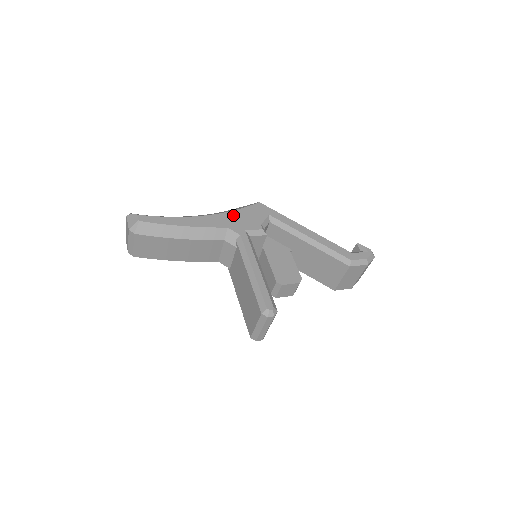
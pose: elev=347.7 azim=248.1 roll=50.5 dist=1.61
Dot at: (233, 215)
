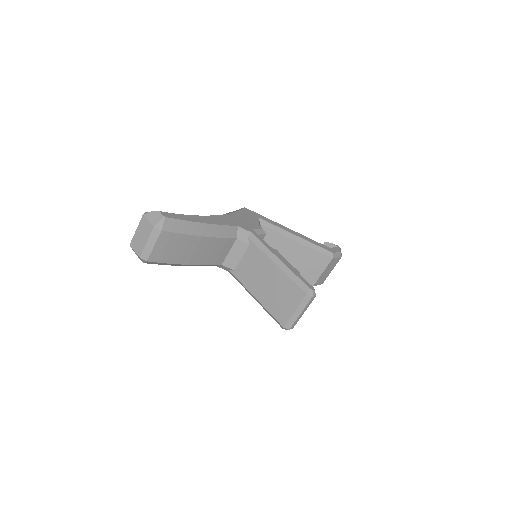
Dot at: (234, 216)
